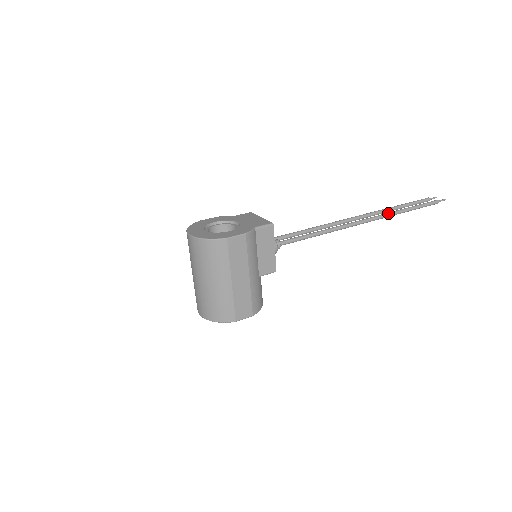
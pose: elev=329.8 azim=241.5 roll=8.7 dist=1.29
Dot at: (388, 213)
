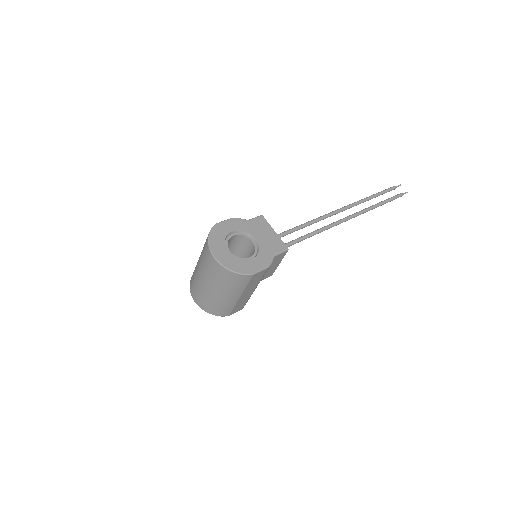
Dot at: (365, 210)
